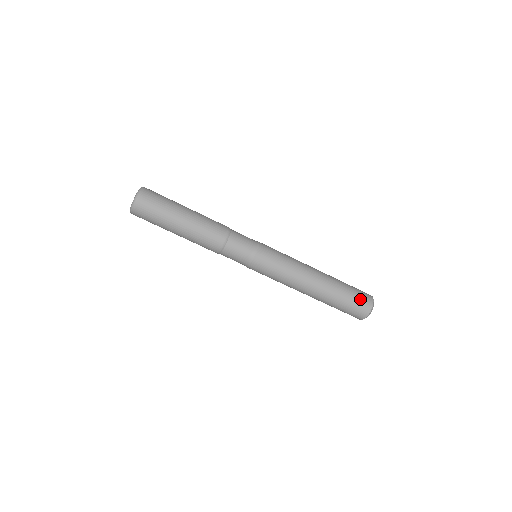
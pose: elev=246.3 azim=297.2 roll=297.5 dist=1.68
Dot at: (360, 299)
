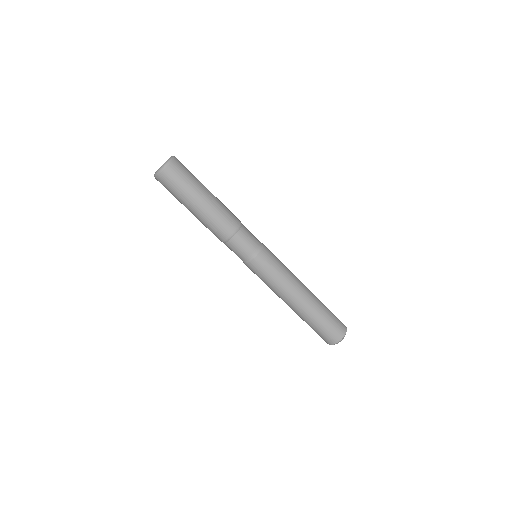
Dot at: (337, 318)
